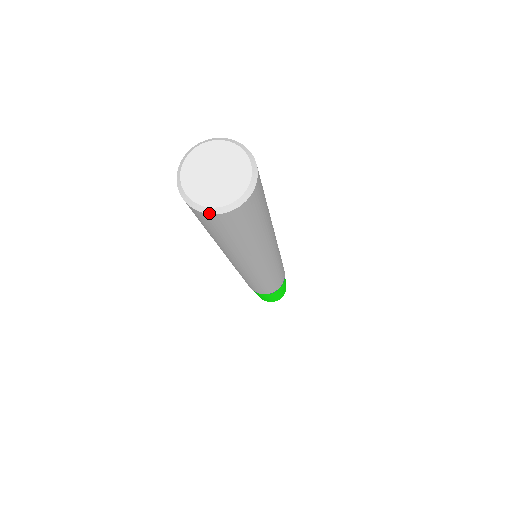
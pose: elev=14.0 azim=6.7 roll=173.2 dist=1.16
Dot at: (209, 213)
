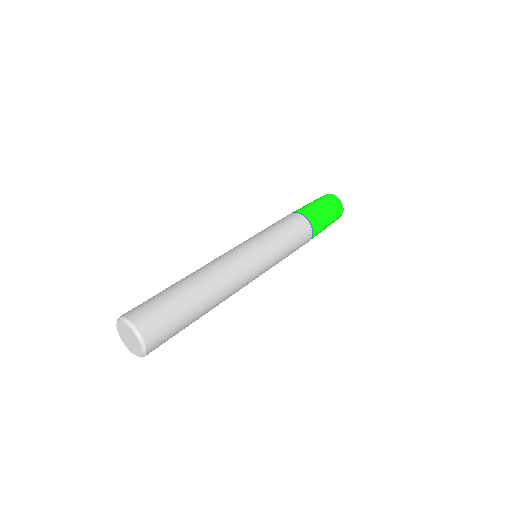
Dot at: occluded
